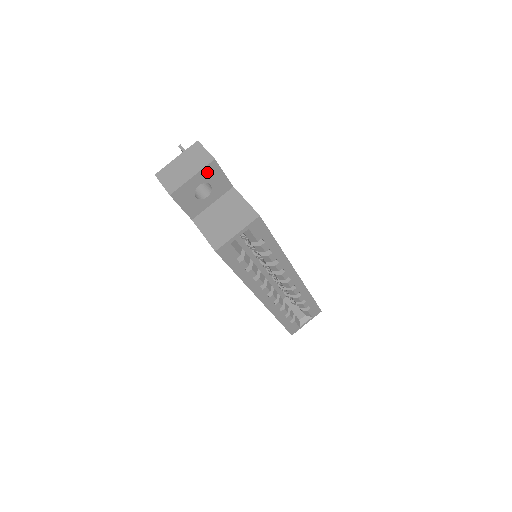
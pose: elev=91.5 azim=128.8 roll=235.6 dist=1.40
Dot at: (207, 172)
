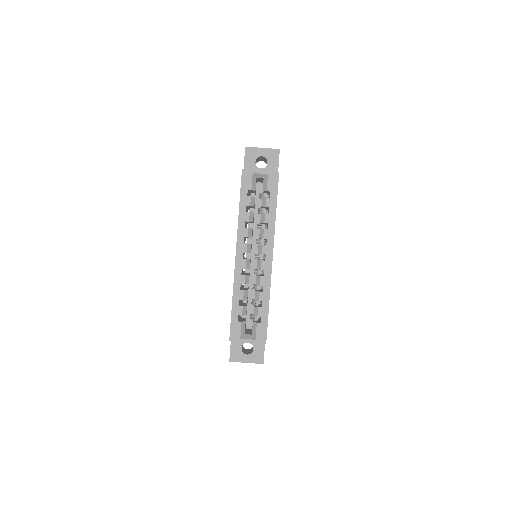
Dot at: (271, 153)
